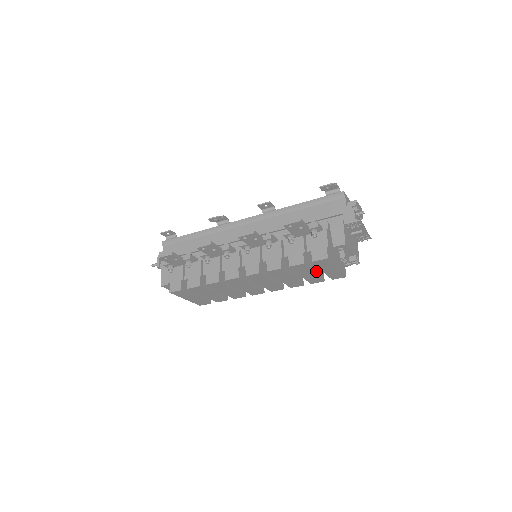
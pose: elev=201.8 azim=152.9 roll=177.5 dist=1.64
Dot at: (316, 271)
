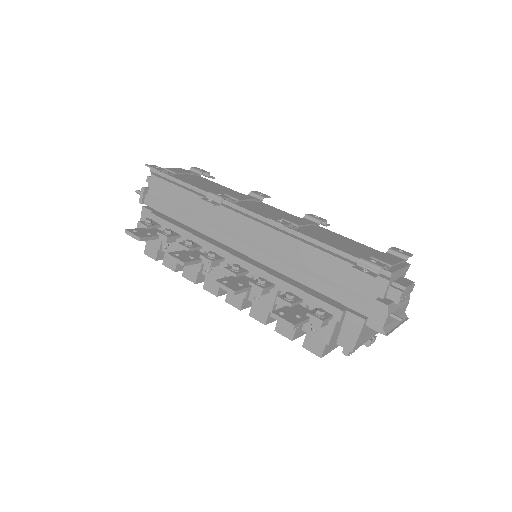
Dot at: occluded
